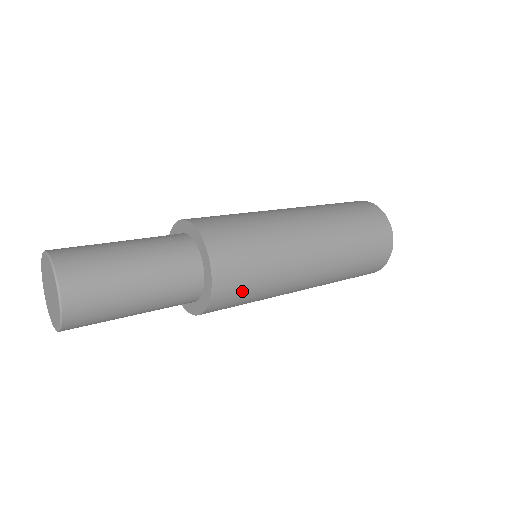
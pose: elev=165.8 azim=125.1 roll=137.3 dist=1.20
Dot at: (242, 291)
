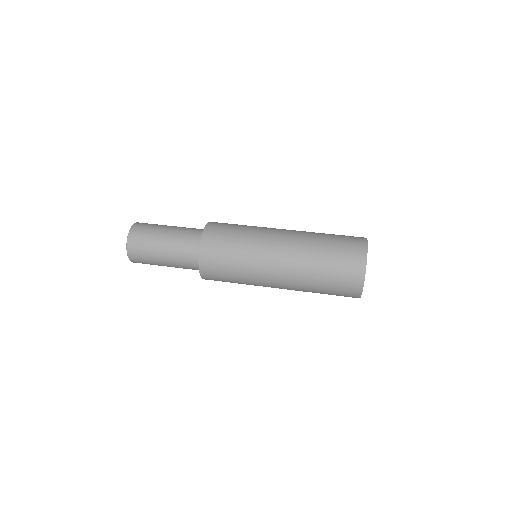
Dot at: occluded
